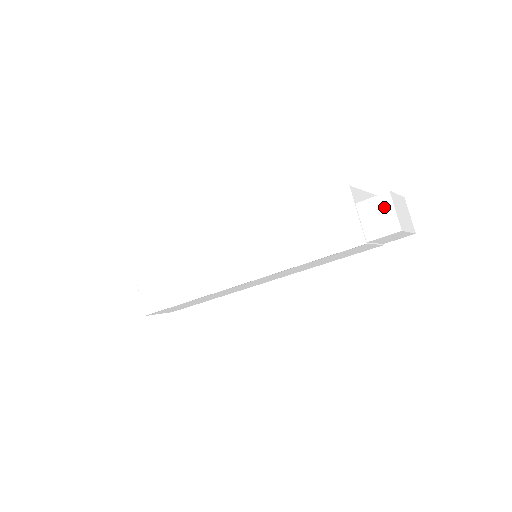
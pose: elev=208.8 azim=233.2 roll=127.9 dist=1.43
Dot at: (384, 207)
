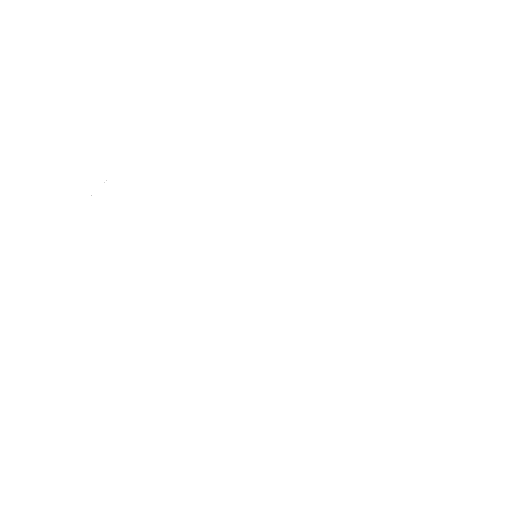
Dot at: (426, 270)
